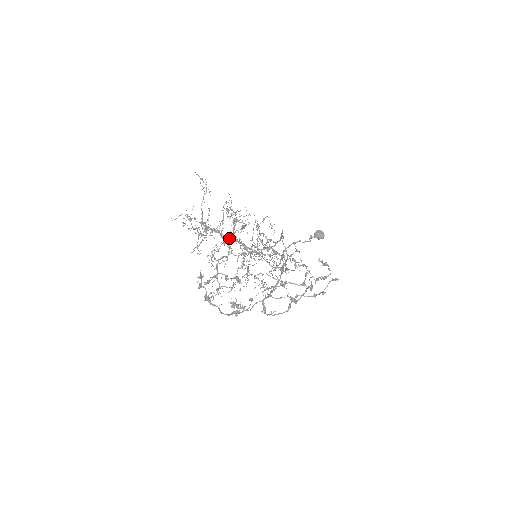
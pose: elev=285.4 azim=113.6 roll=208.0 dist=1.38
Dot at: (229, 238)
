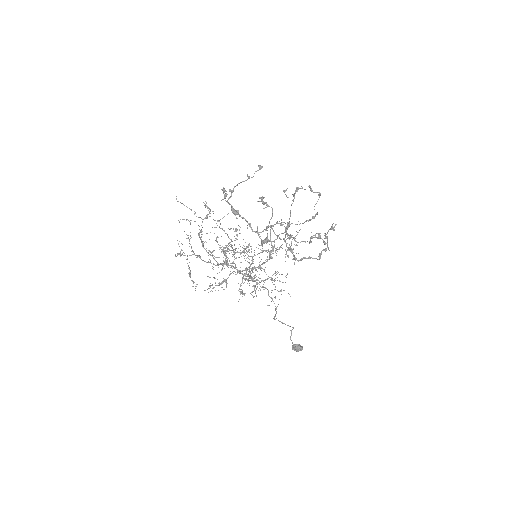
Dot at: (223, 264)
